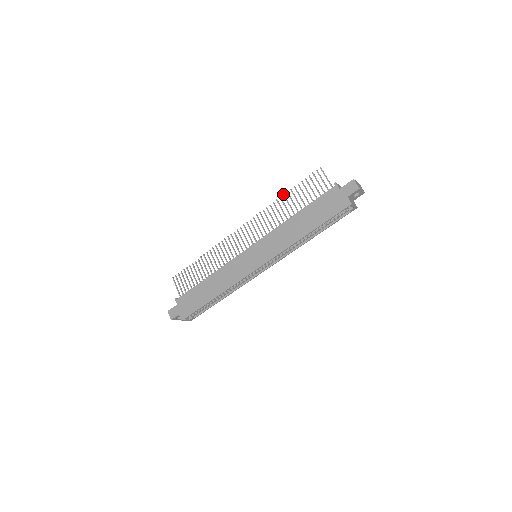
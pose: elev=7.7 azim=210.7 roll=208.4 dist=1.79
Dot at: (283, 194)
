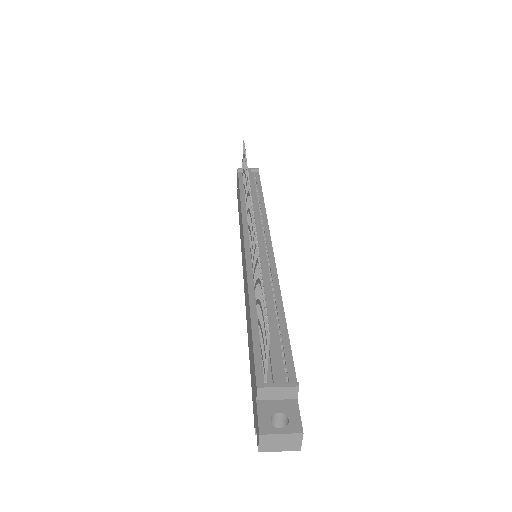
Dot at: (258, 261)
